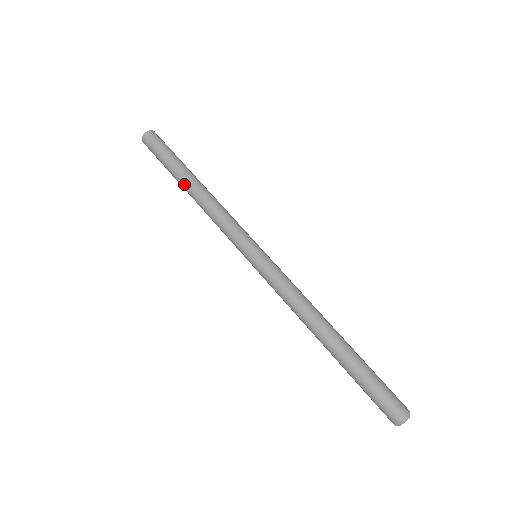
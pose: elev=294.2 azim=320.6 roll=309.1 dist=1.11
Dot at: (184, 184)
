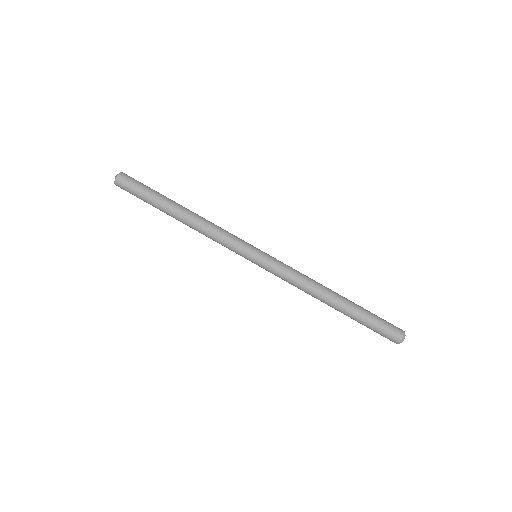
Dot at: (173, 217)
